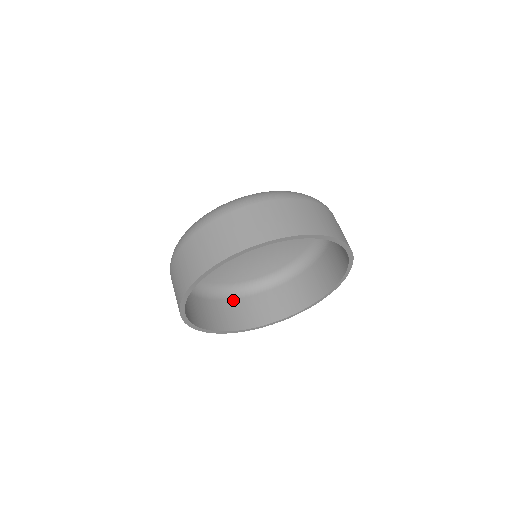
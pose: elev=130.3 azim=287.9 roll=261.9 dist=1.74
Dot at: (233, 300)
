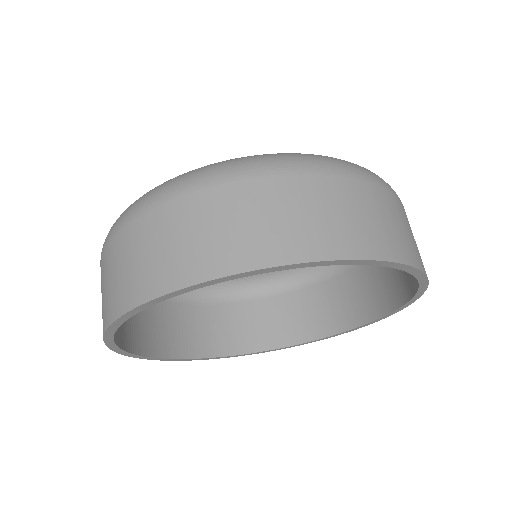
Dot at: (205, 306)
